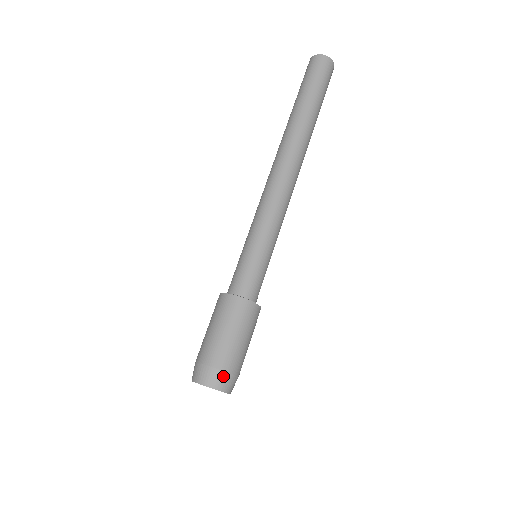
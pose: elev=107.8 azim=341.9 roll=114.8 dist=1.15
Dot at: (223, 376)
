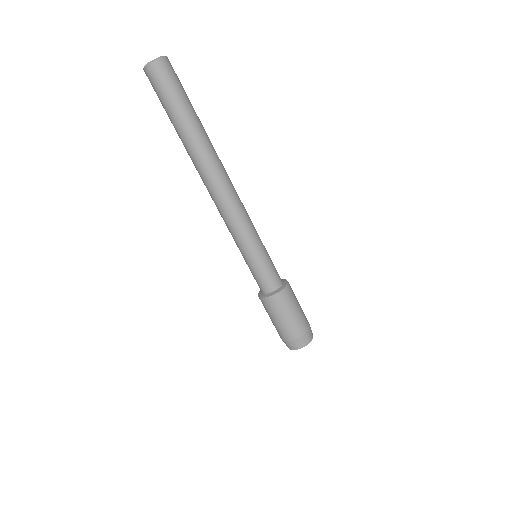
Dot at: (295, 342)
